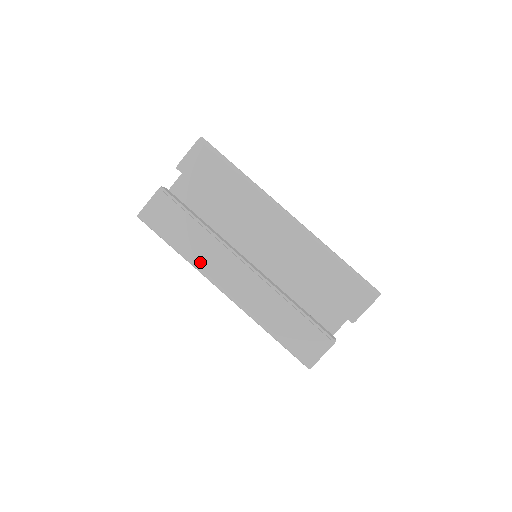
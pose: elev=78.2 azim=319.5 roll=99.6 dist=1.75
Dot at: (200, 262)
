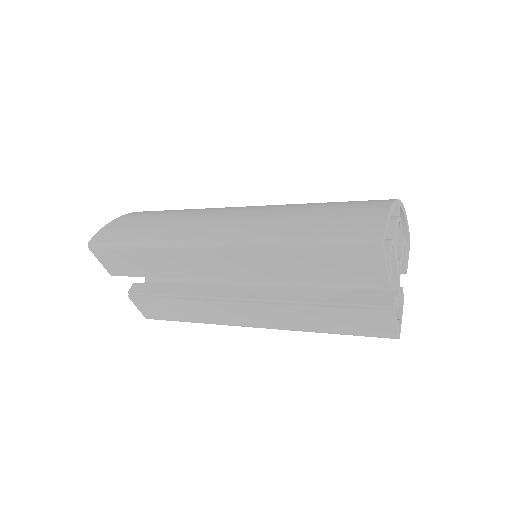
Dot at: (215, 321)
